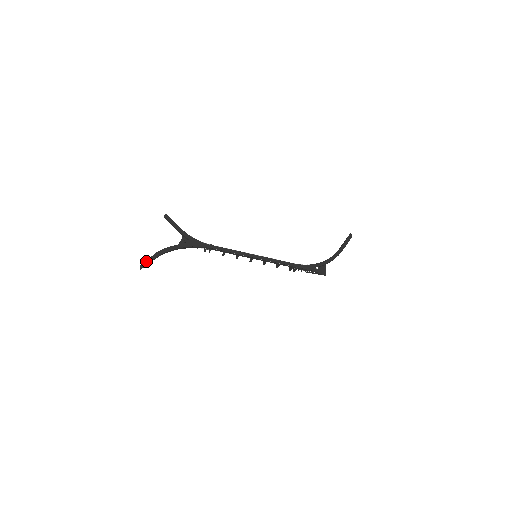
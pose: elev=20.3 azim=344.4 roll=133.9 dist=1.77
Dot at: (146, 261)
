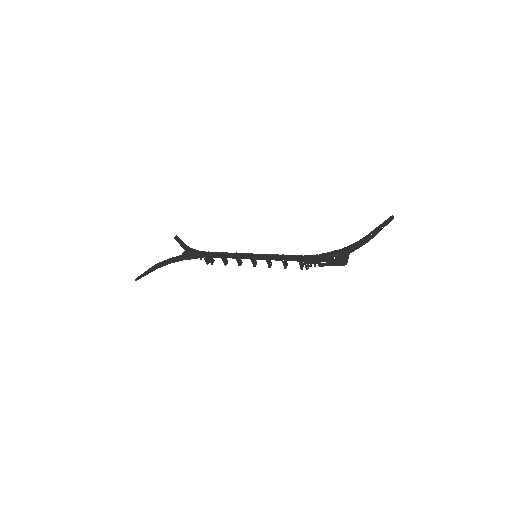
Dot at: (142, 274)
